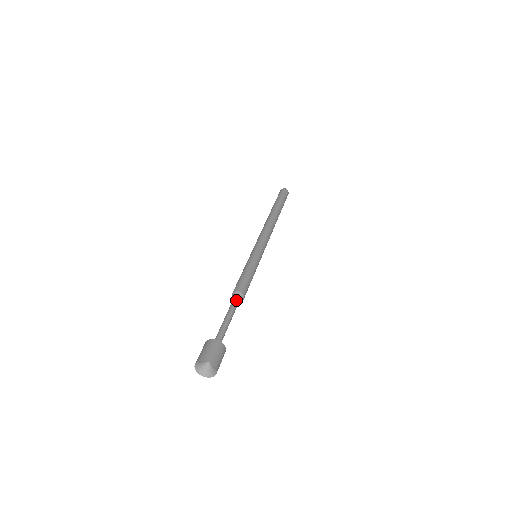
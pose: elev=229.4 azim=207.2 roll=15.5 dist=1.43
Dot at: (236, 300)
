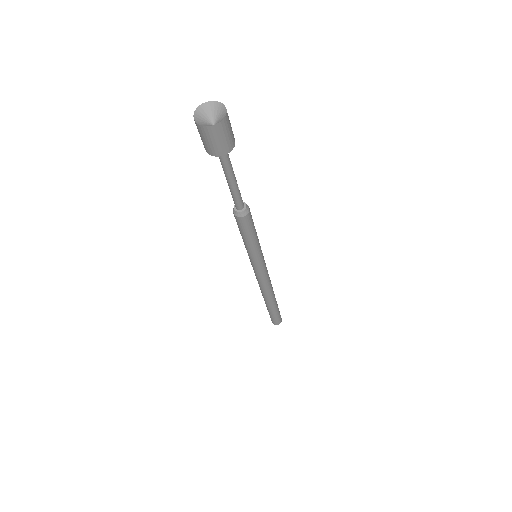
Dot at: occluded
